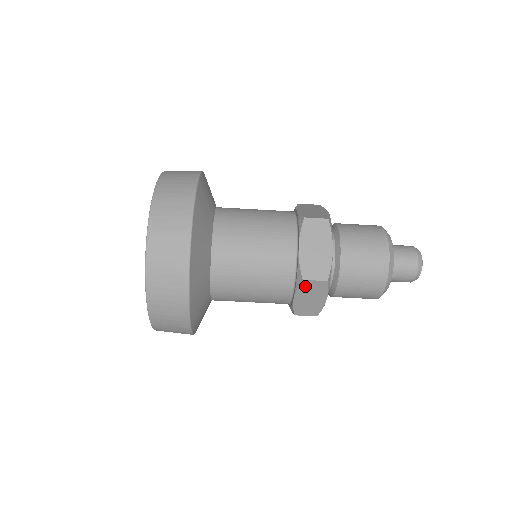
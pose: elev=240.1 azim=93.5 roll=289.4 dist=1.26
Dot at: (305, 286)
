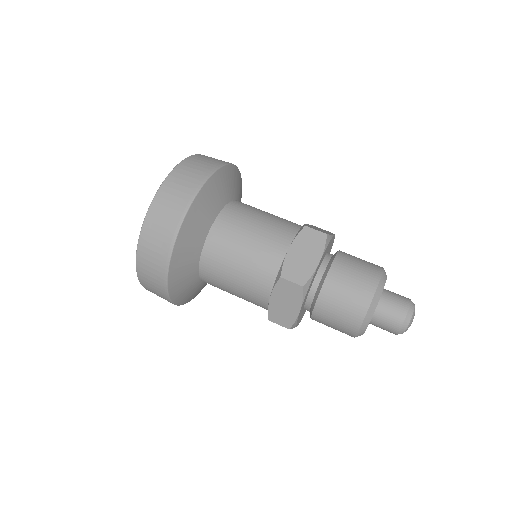
Dot at: (305, 235)
